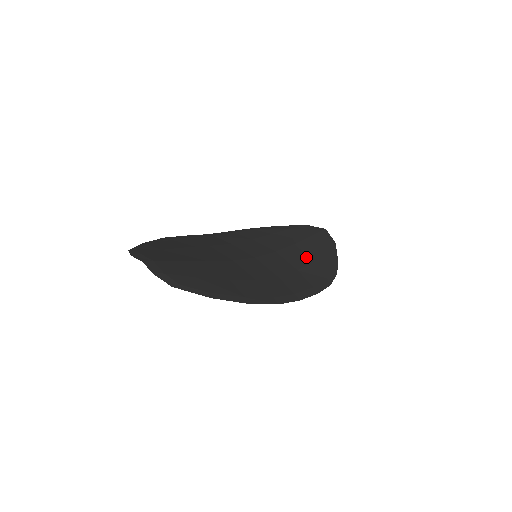
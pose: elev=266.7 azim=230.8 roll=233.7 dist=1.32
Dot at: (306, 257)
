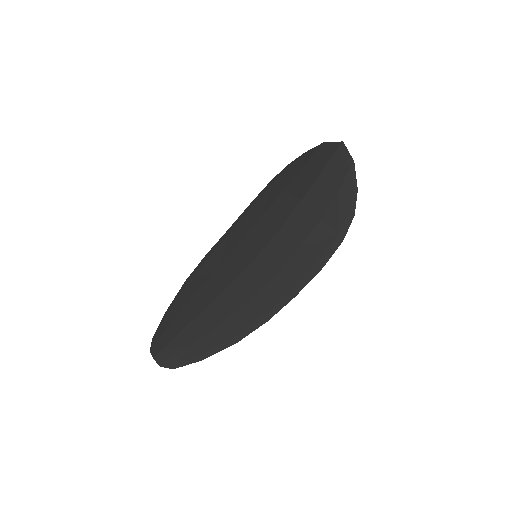
Dot at: (312, 217)
